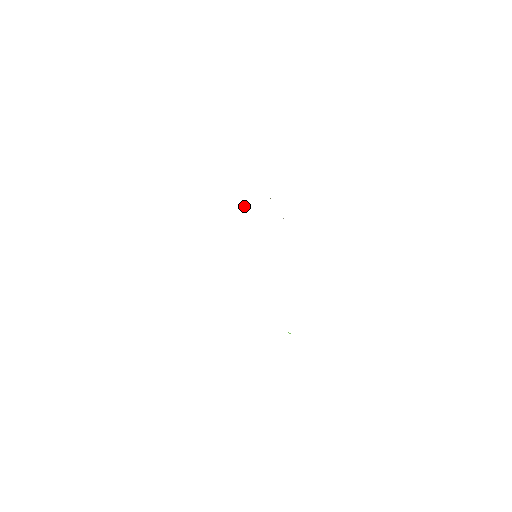
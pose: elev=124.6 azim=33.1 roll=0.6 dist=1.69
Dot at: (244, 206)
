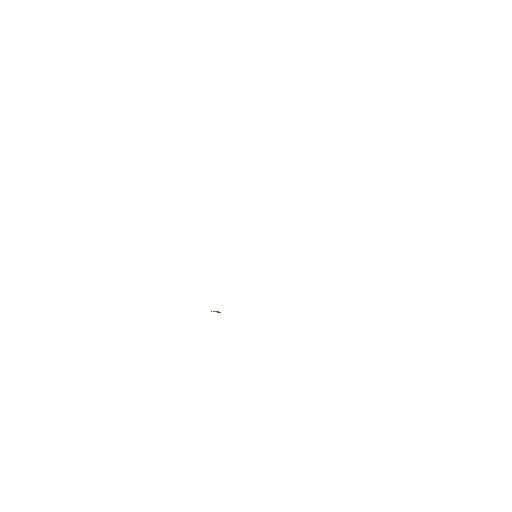
Dot at: occluded
